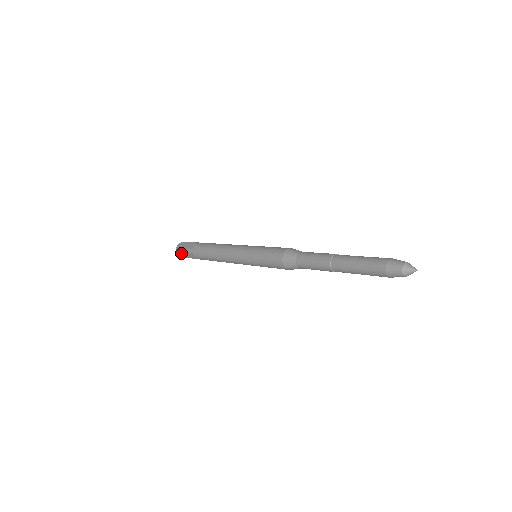
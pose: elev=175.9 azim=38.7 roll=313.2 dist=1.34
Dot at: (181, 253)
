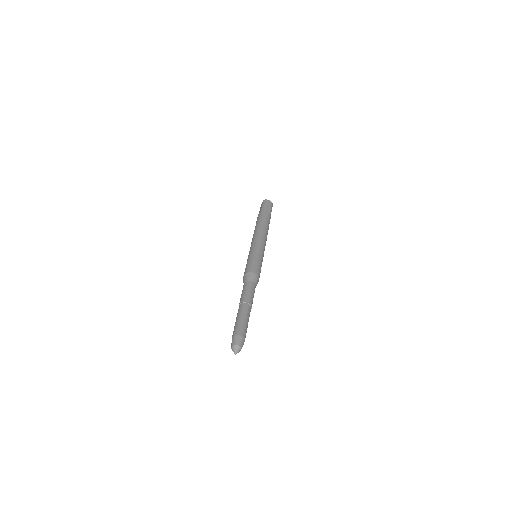
Dot at: occluded
